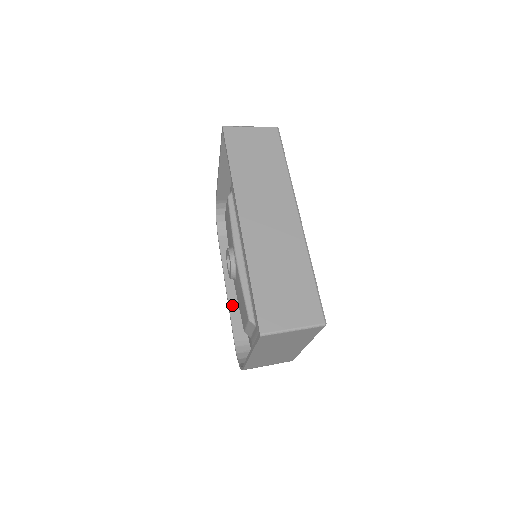
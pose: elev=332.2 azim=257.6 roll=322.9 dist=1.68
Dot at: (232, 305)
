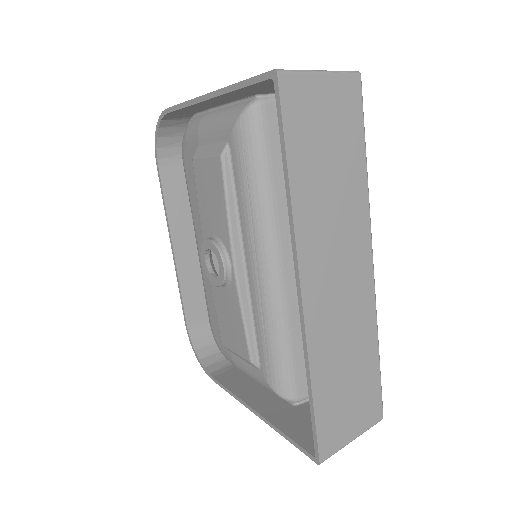
Dot at: (182, 274)
